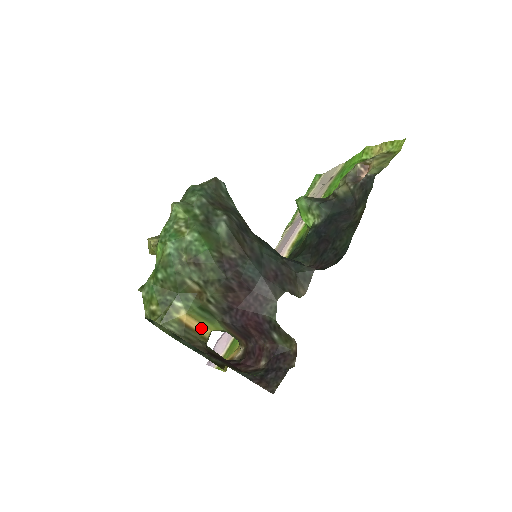
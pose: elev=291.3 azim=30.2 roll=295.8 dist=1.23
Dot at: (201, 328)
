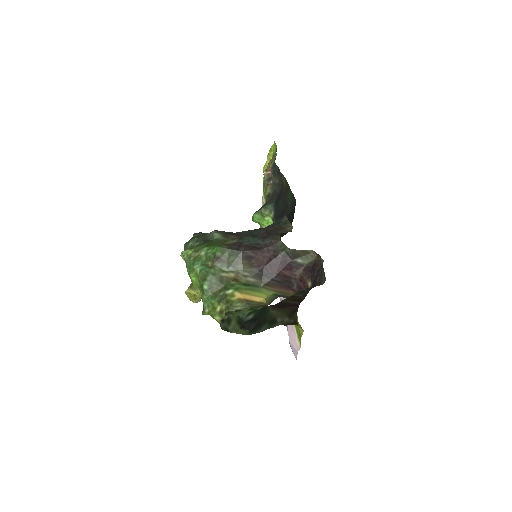
Dot at: (257, 299)
